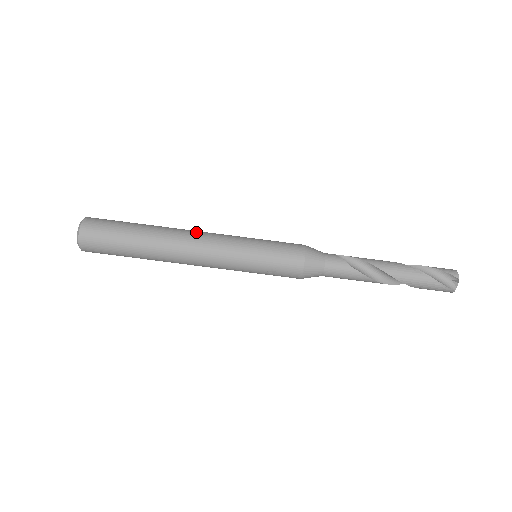
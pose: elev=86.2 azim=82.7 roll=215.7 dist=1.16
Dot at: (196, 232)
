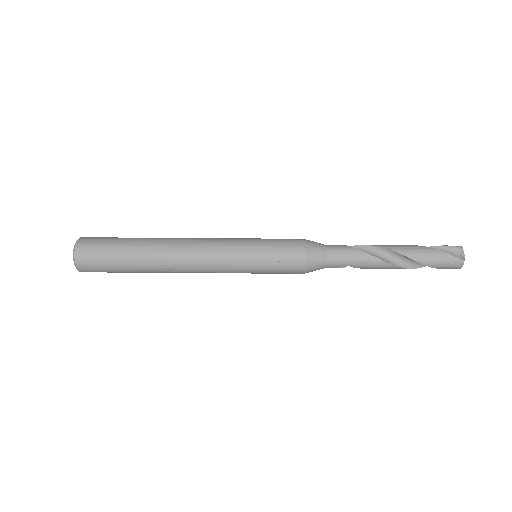
Dot at: occluded
